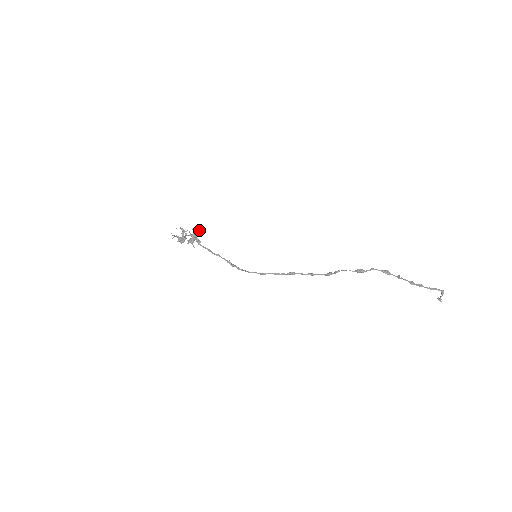
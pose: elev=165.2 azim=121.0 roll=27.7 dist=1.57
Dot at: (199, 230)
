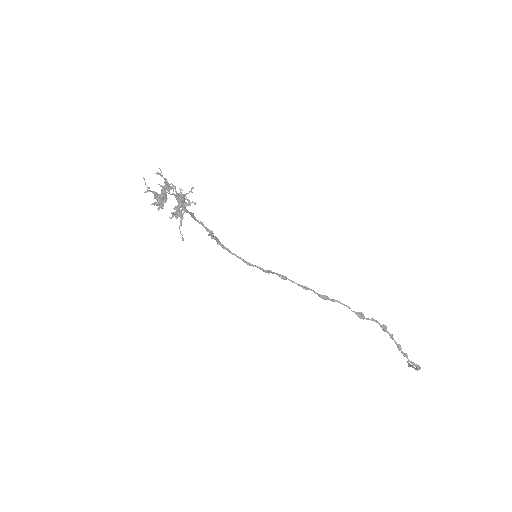
Dot at: (192, 192)
